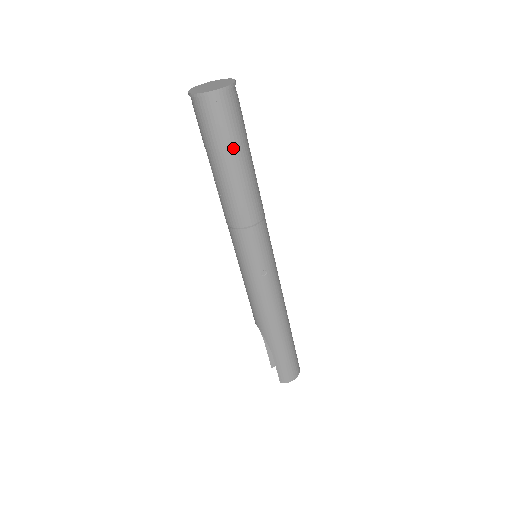
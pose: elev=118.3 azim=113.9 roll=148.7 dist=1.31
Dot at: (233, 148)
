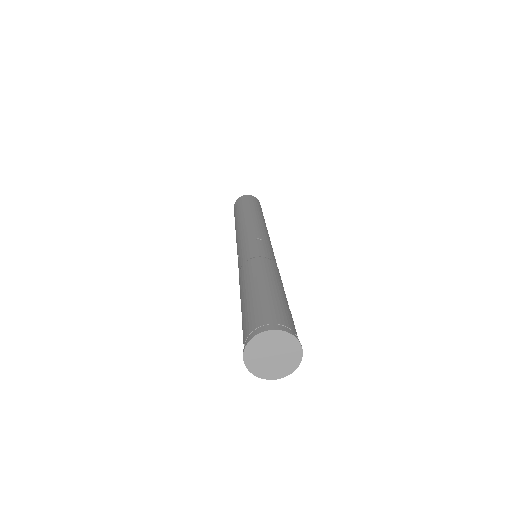
Dot at: occluded
